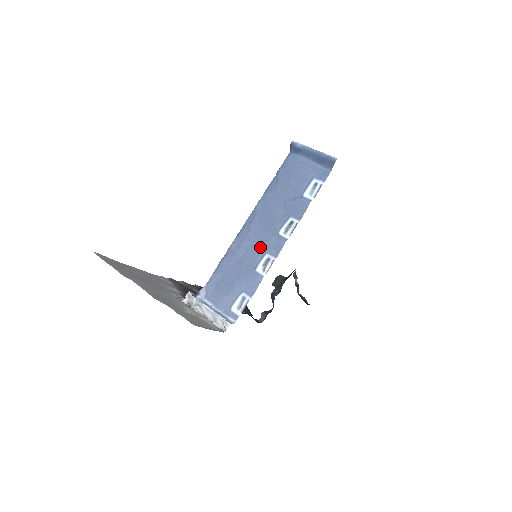
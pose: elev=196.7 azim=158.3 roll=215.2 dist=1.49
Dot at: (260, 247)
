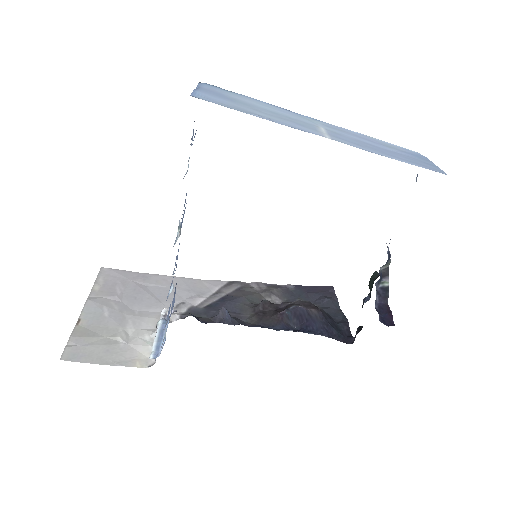
Dot at: occluded
